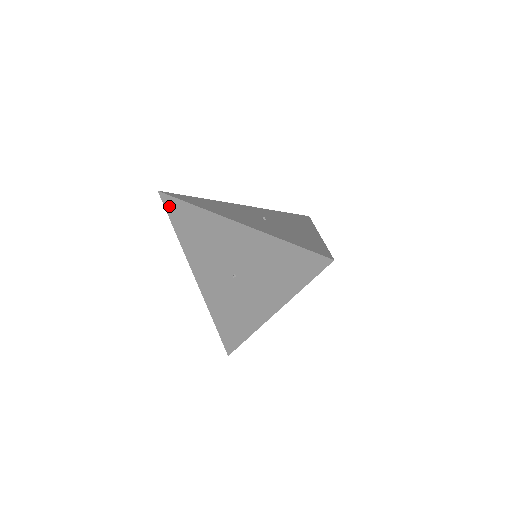
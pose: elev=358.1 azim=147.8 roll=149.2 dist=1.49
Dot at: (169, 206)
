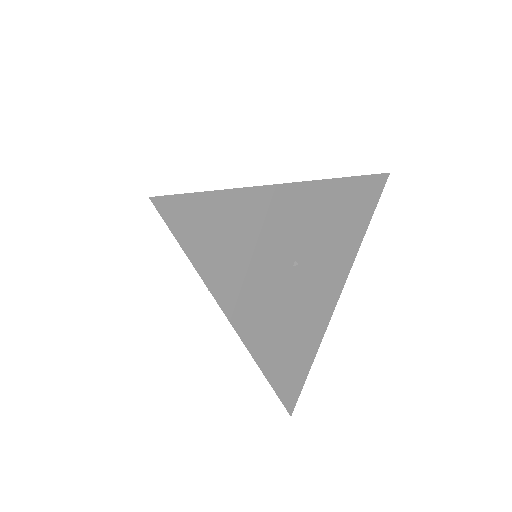
Dot at: occluded
